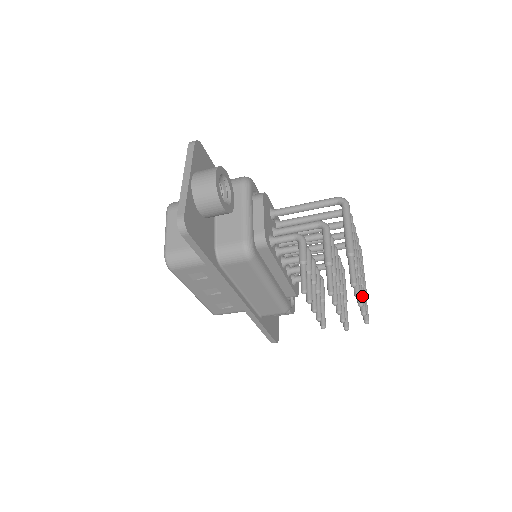
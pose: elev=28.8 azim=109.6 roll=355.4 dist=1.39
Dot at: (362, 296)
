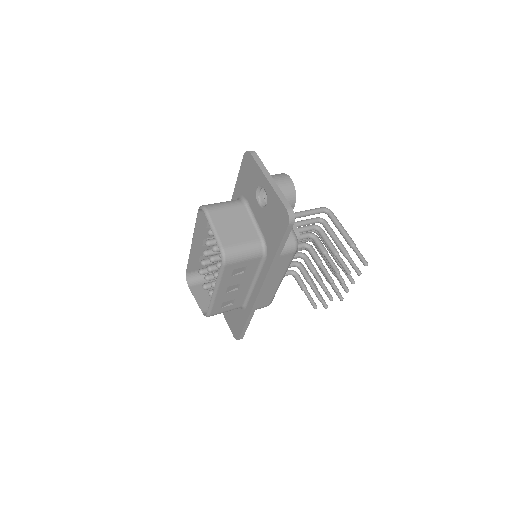
Dot at: occluded
